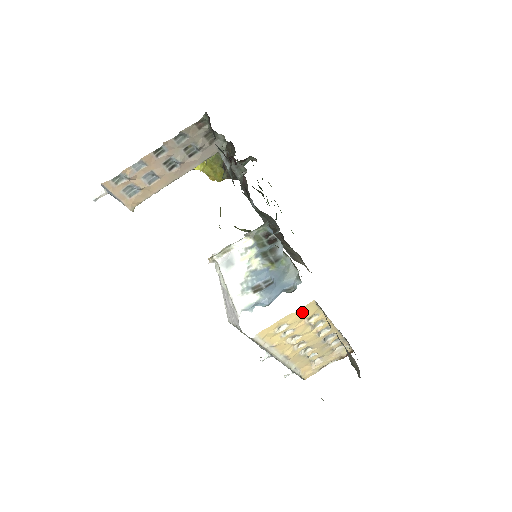
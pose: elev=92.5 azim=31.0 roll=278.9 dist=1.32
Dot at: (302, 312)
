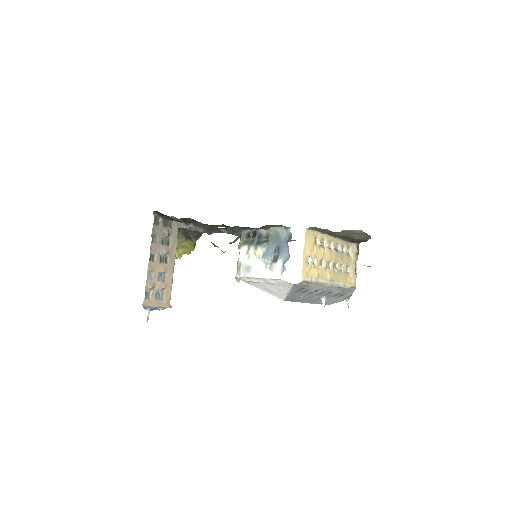
Dot at: (308, 241)
